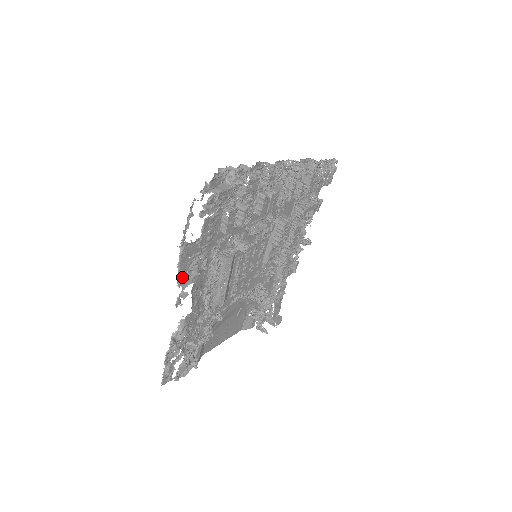
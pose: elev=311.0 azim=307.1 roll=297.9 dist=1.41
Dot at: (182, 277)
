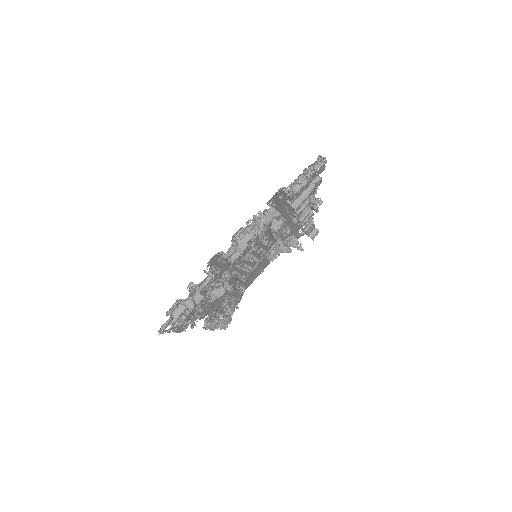
Dot at: occluded
